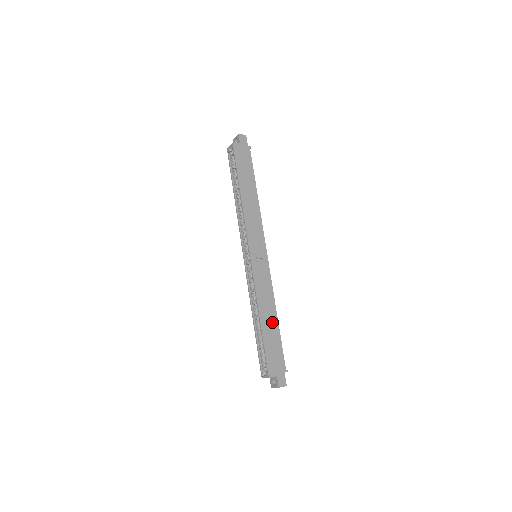
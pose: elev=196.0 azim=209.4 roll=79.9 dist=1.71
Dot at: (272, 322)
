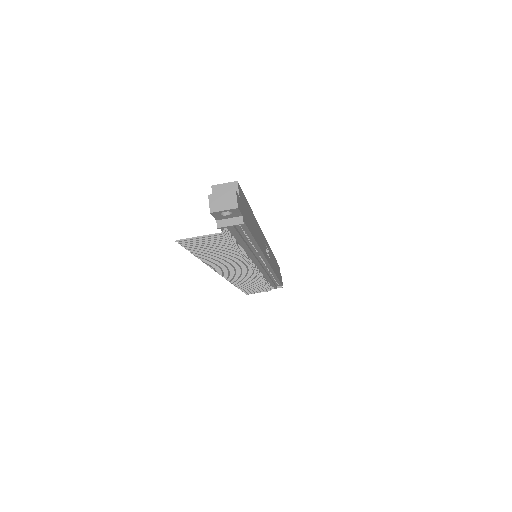
Dot at: (255, 232)
